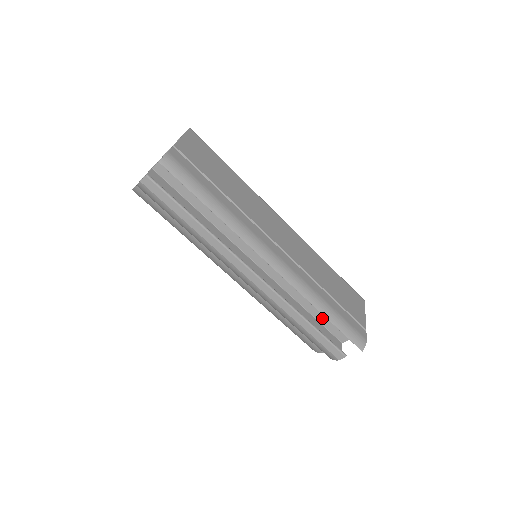
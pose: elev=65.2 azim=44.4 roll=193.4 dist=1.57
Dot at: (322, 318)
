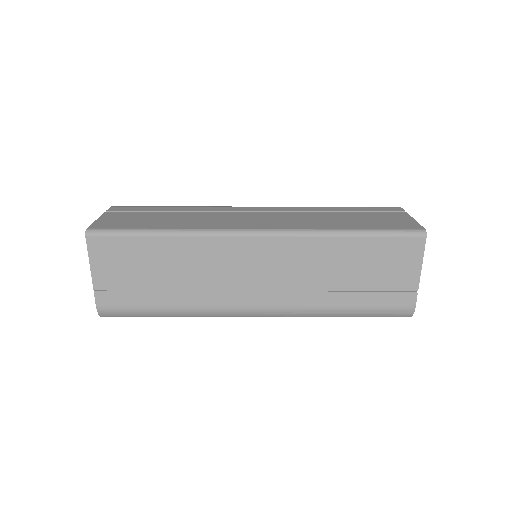
Dot at: occluded
